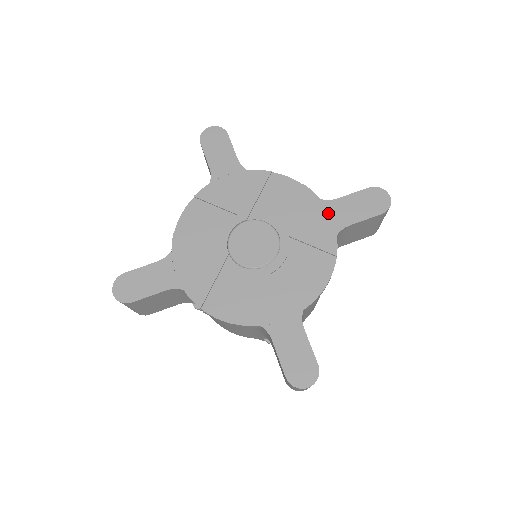
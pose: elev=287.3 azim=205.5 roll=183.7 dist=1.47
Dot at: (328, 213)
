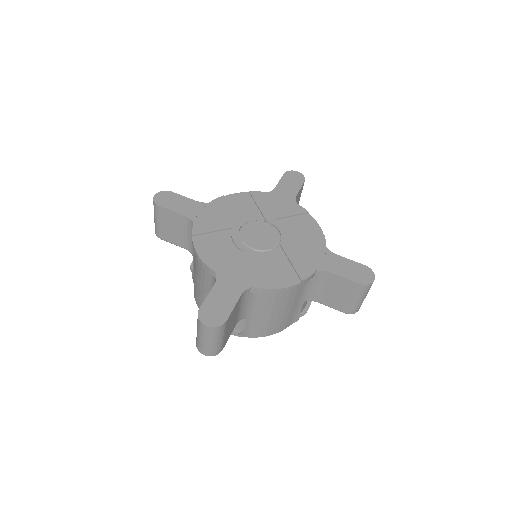
Dot at: (280, 196)
